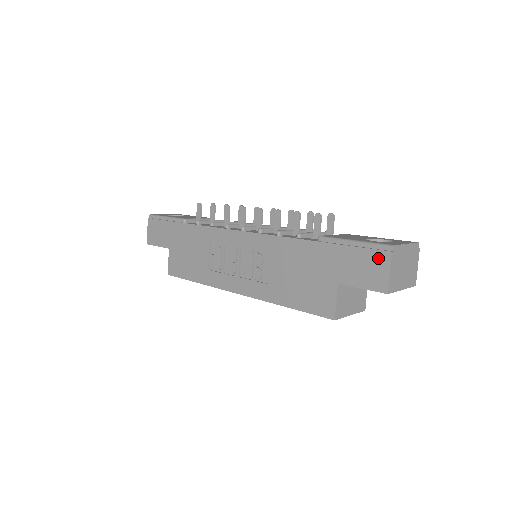
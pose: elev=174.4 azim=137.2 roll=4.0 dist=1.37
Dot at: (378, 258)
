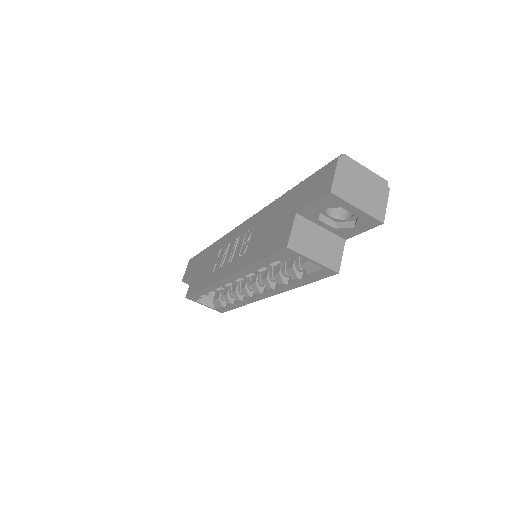
Dot at: (328, 169)
